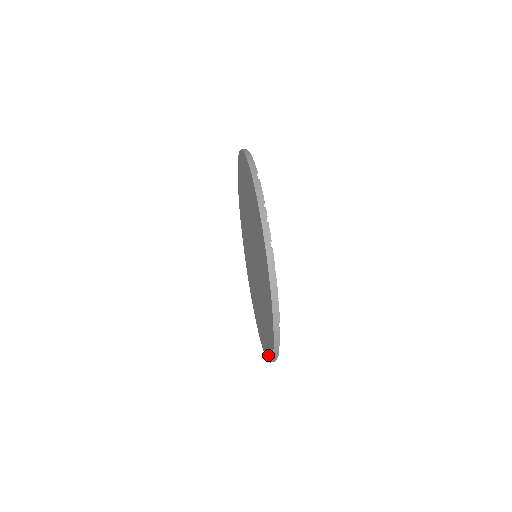
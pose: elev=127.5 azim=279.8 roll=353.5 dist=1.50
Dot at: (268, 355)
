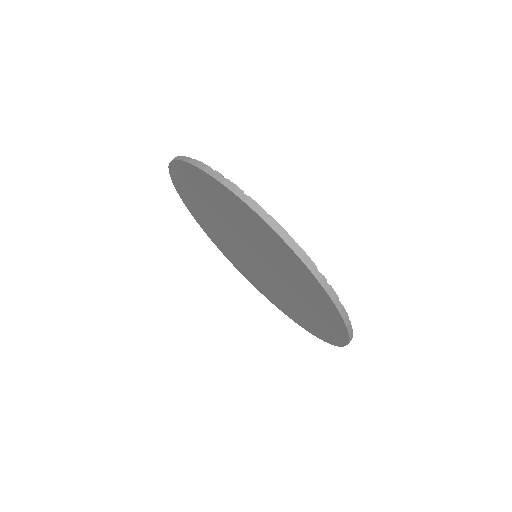
Dot at: (341, 335)
